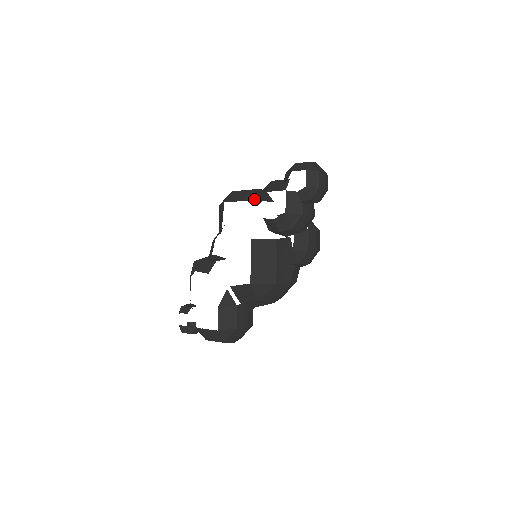
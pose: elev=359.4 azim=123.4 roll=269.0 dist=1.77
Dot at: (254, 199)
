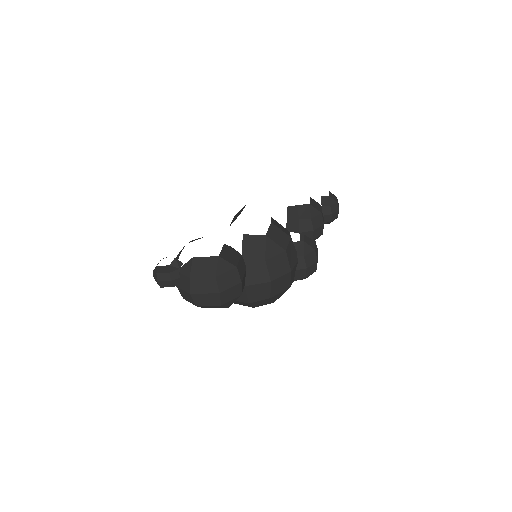
Dot at: occluded
